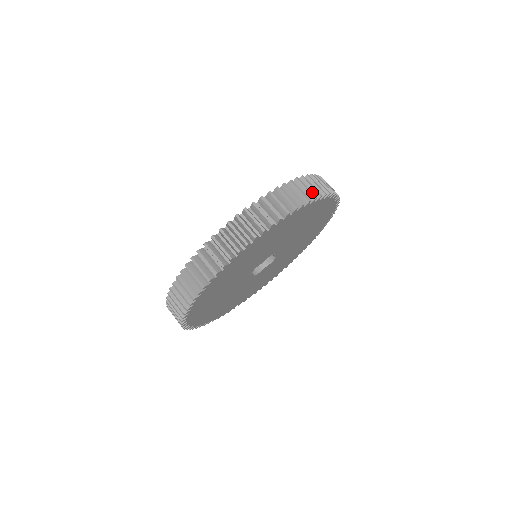
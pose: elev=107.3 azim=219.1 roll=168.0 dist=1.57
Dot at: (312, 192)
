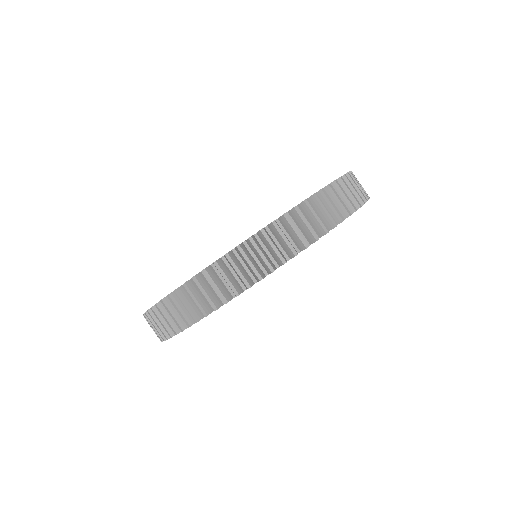
Dot at: occluded
